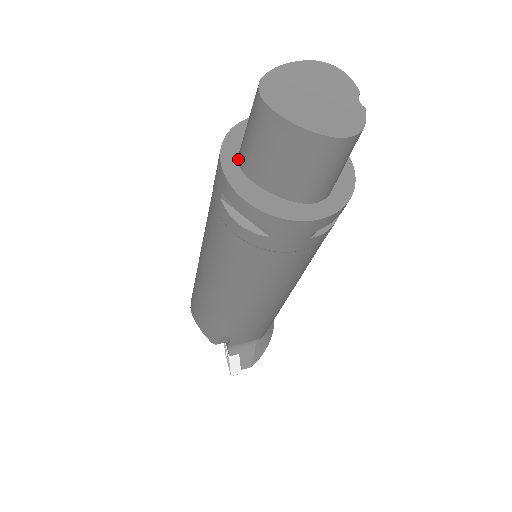
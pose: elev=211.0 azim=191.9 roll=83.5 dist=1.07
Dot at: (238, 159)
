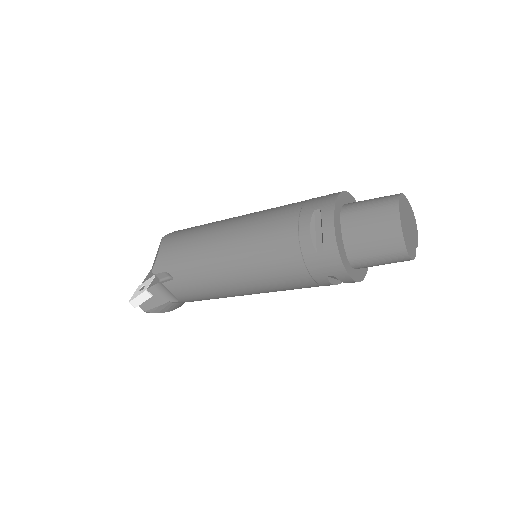
Dot at: (342, 206)
